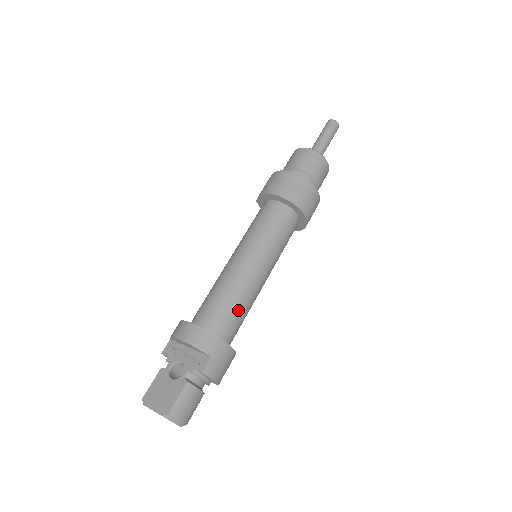
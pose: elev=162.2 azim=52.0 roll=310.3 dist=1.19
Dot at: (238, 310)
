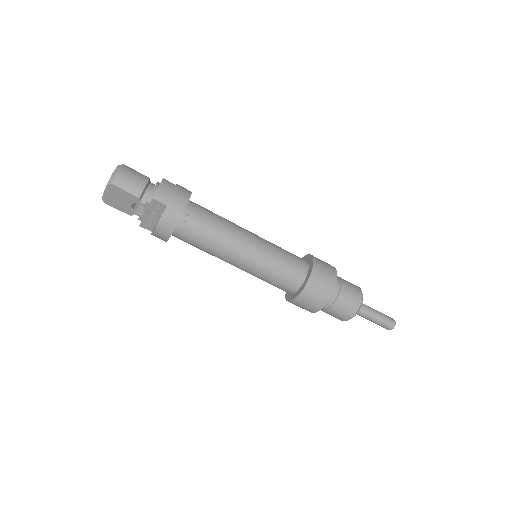
Dot at: (215, 216)
